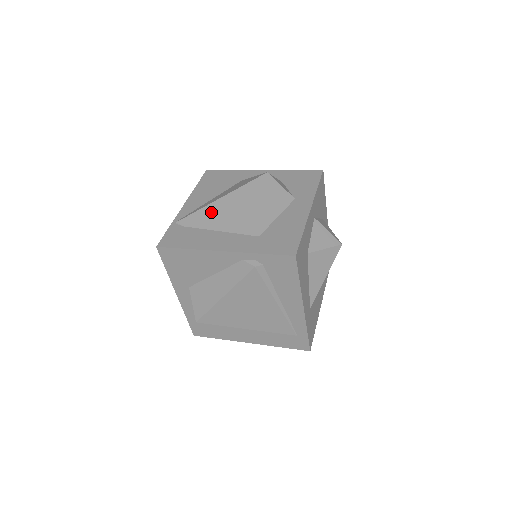
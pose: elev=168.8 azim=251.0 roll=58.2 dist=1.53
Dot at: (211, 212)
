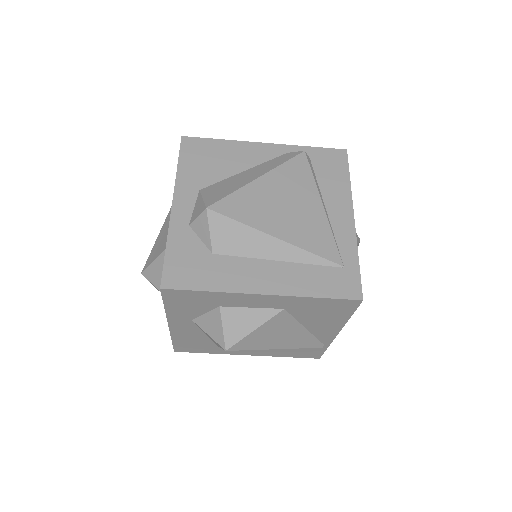
Dot at: occluded
